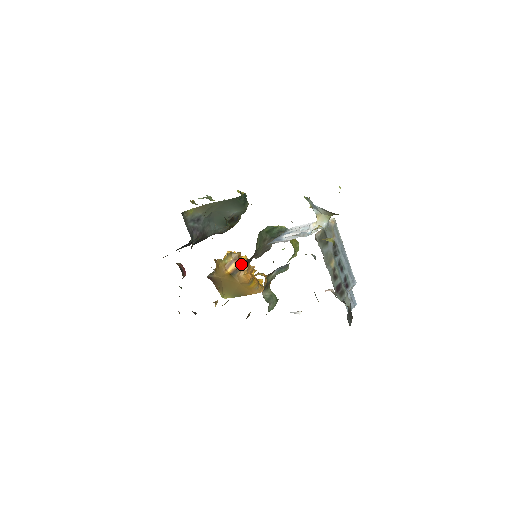
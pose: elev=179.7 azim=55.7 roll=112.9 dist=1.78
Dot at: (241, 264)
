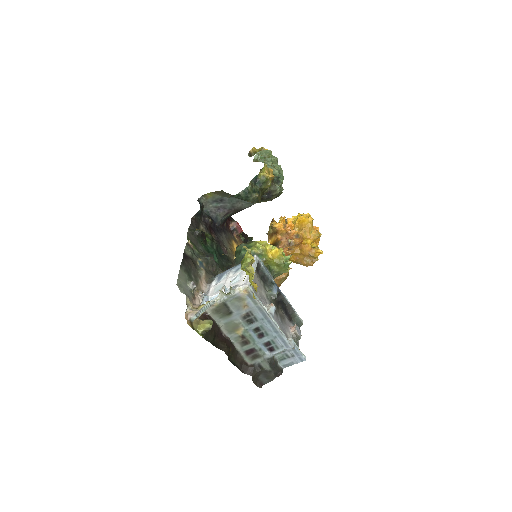
Dot at: occluded
